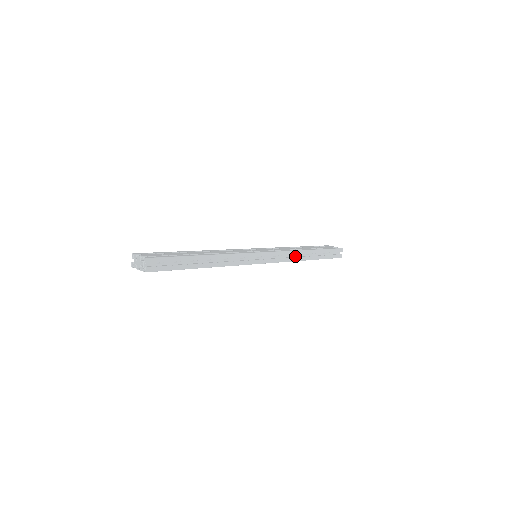
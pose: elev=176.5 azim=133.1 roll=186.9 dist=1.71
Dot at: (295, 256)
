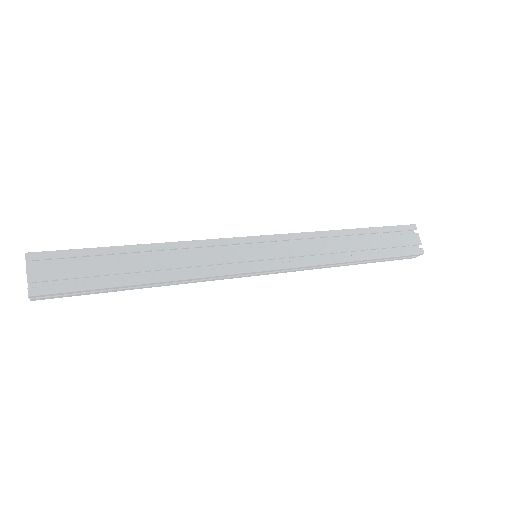
Dot at: occluded
